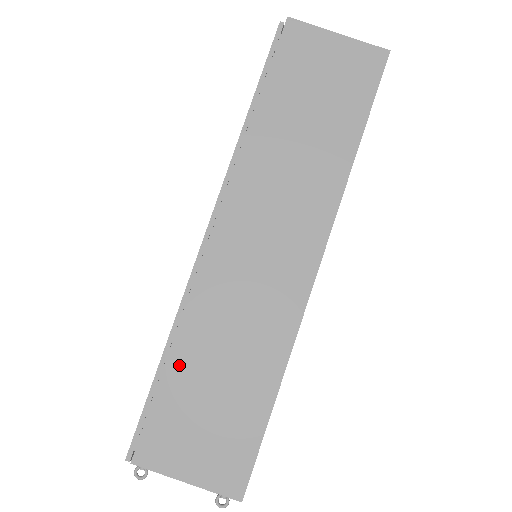
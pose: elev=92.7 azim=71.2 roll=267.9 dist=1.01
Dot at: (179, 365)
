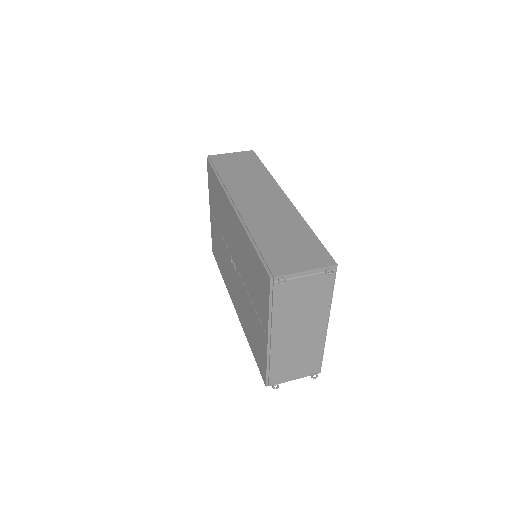
Dot at: (262, 240)
